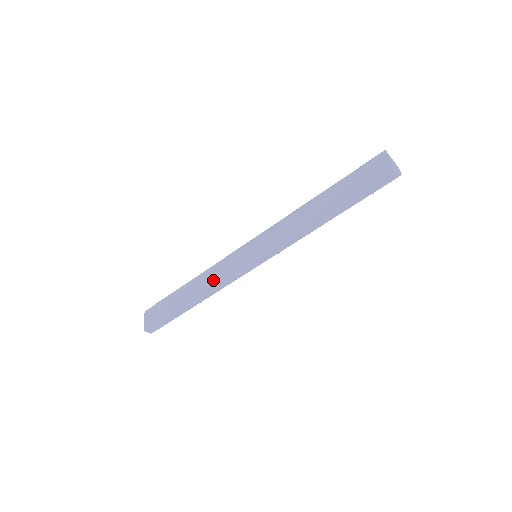
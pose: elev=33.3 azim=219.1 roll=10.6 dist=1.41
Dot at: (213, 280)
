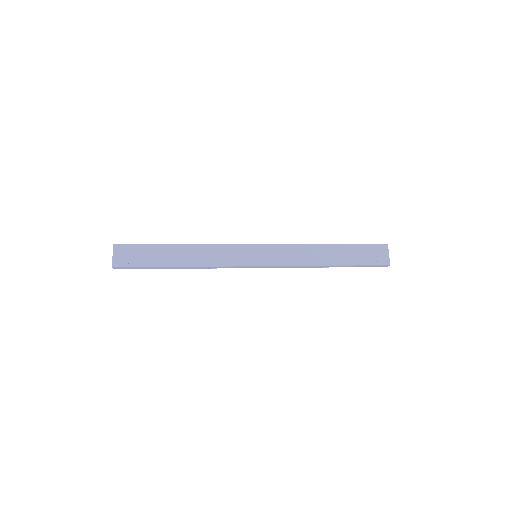
Dot at: (214, 260)
